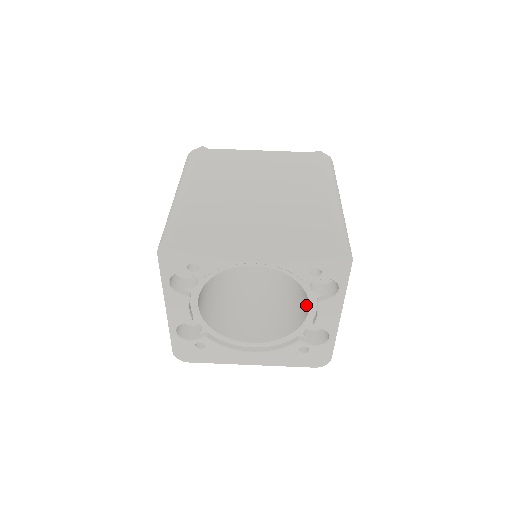
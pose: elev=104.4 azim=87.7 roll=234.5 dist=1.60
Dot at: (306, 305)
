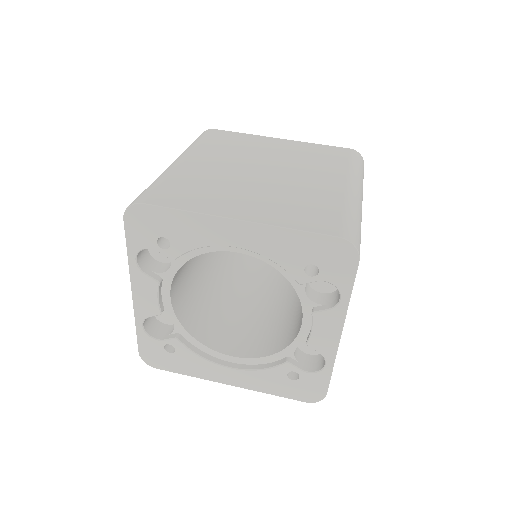
Dot at: occluded
